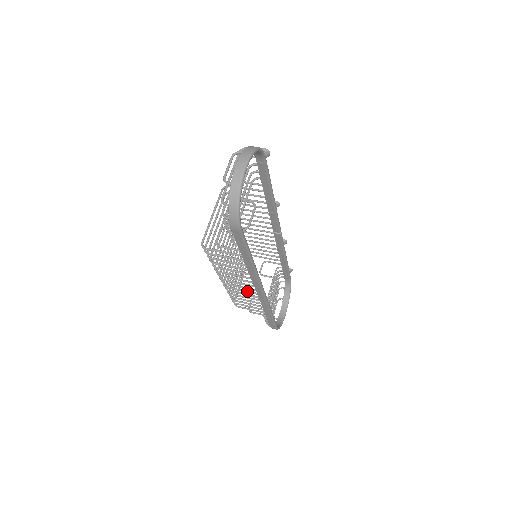
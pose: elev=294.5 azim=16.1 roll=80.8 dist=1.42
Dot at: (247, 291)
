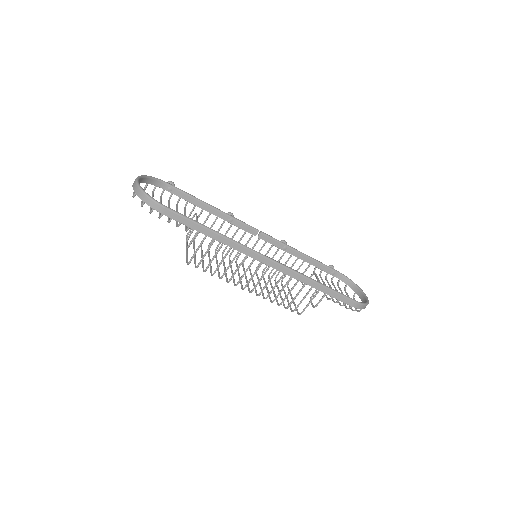
Dot at: (270, 278)
